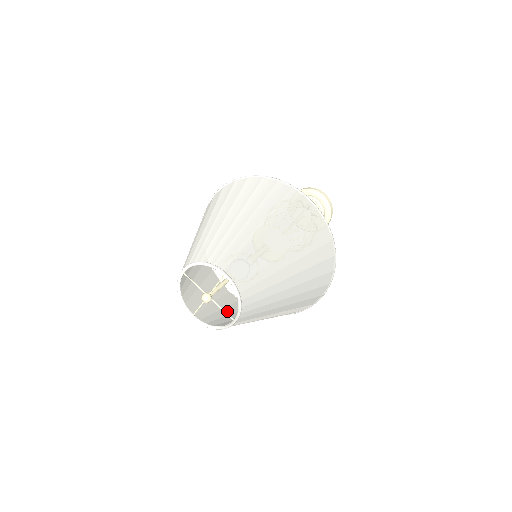
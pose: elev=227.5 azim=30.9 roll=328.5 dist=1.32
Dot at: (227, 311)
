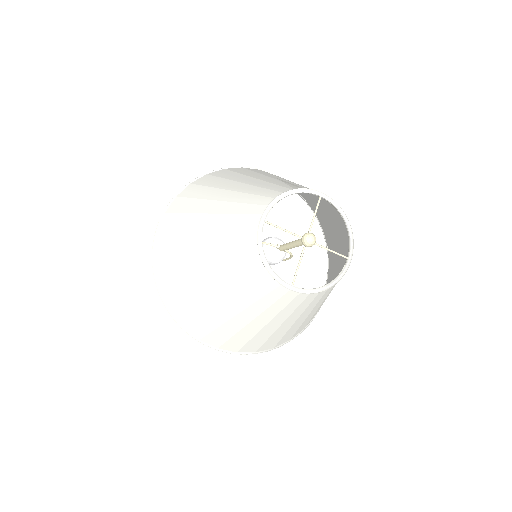
Dot at: (270, 326)
